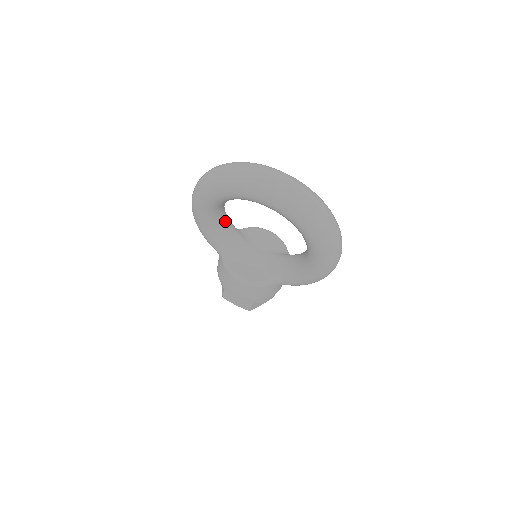
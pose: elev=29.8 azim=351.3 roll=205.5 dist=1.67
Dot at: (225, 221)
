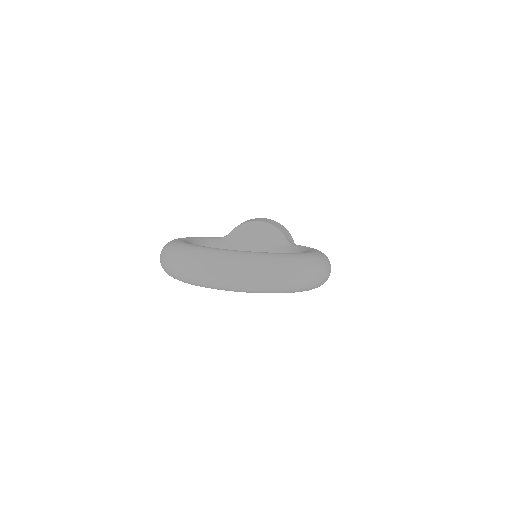
Dot at: occluded
